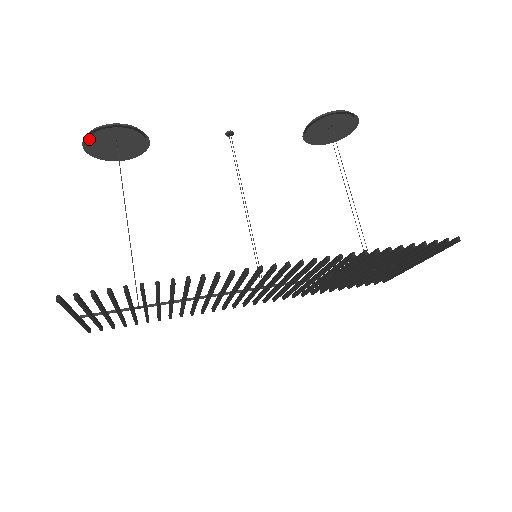
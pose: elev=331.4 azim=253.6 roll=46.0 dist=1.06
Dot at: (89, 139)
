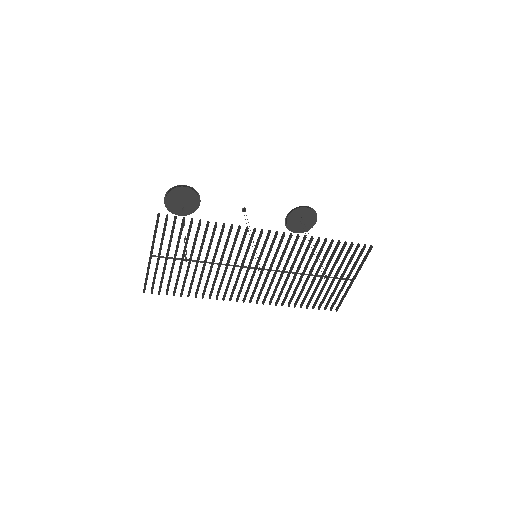
Dot at: (170, 193)
